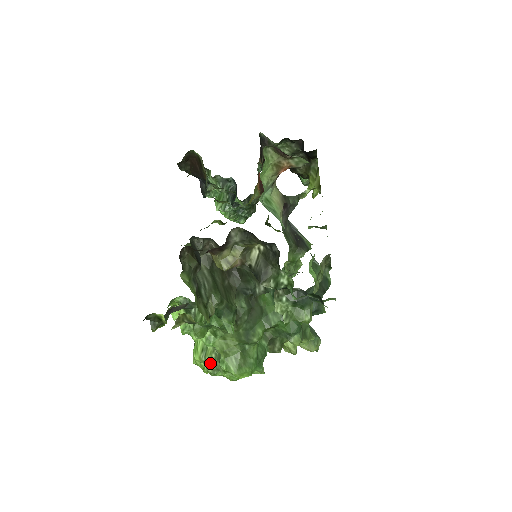
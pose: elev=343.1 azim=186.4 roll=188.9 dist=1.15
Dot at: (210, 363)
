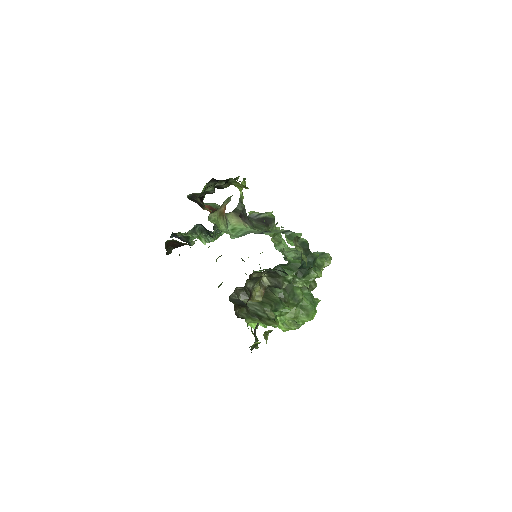
Dot at: (292, 326)
